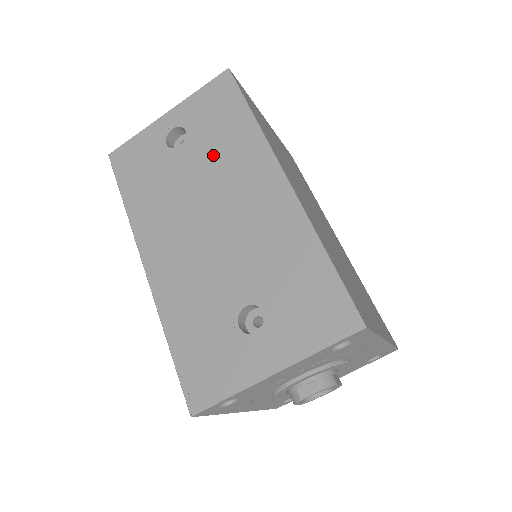
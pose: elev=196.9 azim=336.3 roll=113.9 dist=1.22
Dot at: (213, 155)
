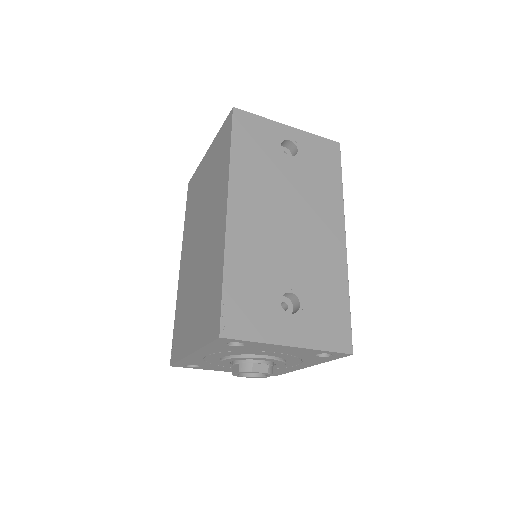
Dot at: (309, 183)
